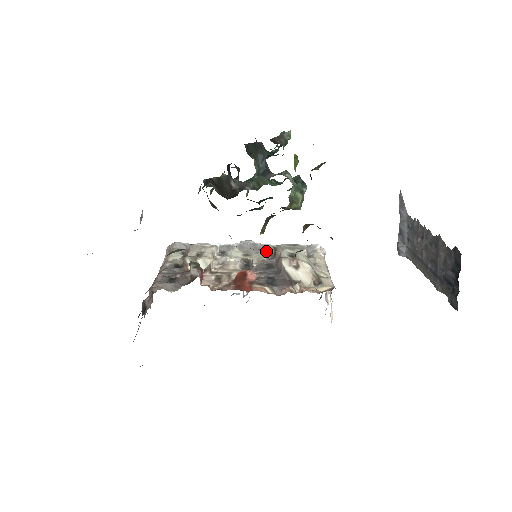
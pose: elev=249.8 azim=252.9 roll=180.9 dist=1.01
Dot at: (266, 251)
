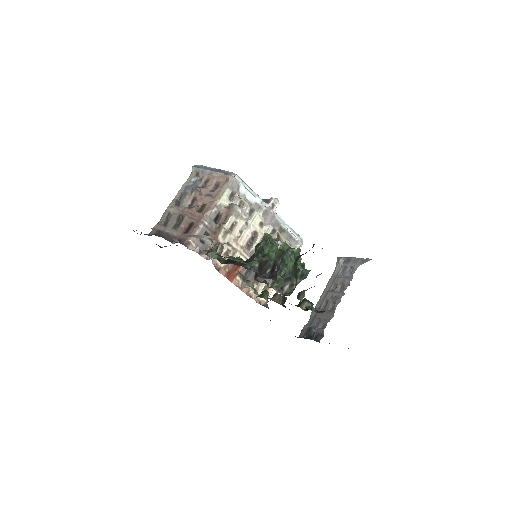
Dot at: (274, 227)
